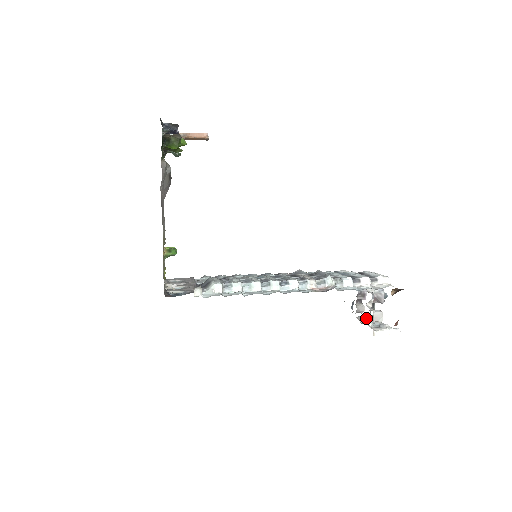
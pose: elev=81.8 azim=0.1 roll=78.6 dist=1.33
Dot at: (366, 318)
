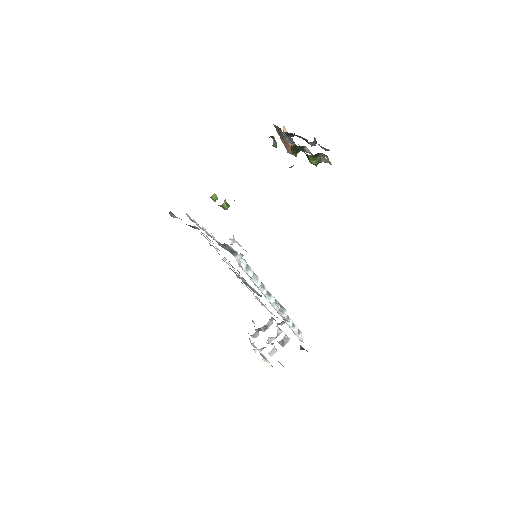
Dot at: (253, 343)
